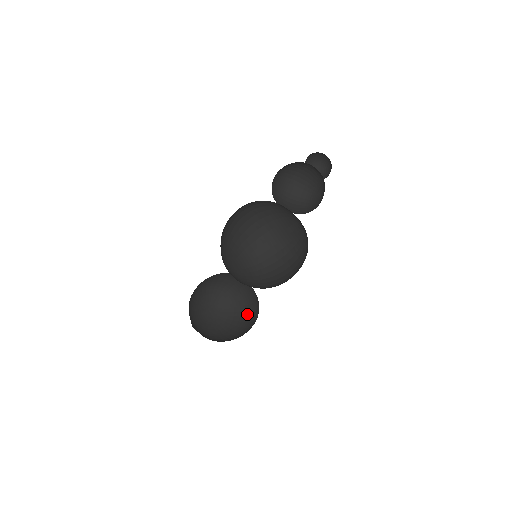
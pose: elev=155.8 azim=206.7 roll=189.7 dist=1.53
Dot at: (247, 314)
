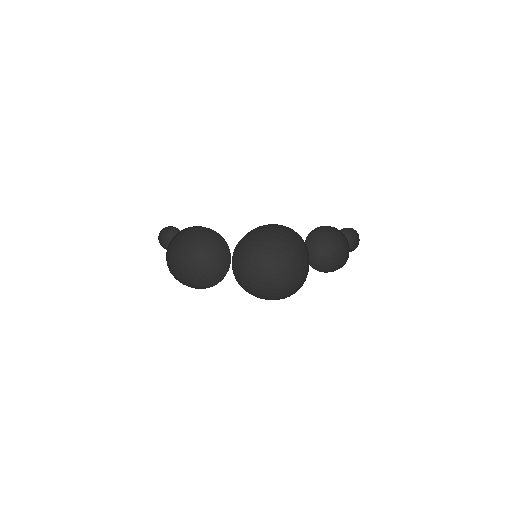
Dot at: (204, 270)
